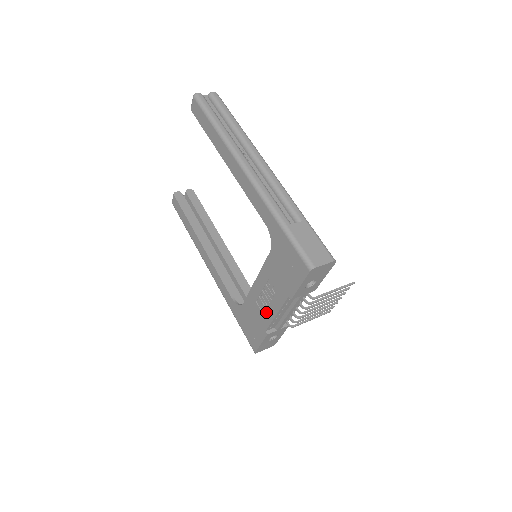
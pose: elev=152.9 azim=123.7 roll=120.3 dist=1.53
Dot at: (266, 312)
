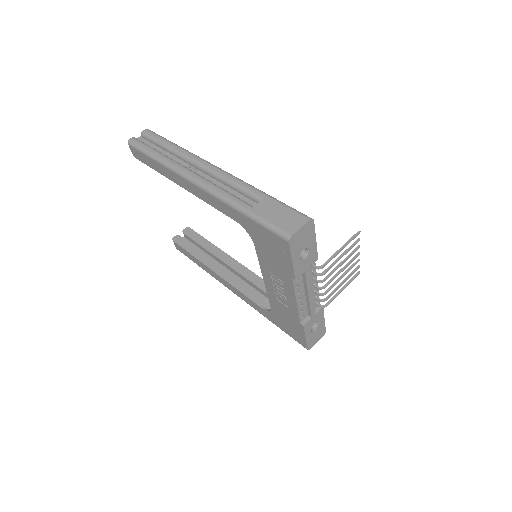
Dot at: (289, 305)
